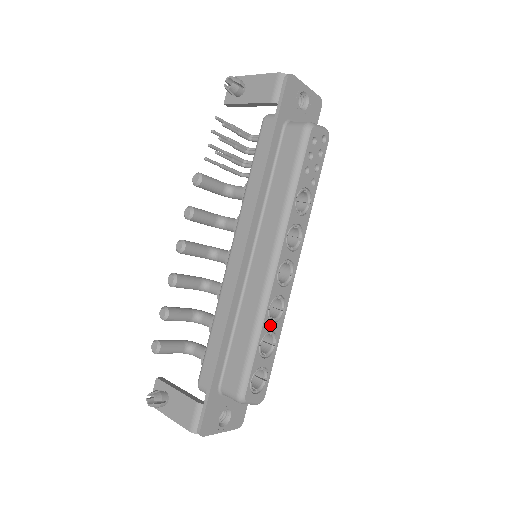
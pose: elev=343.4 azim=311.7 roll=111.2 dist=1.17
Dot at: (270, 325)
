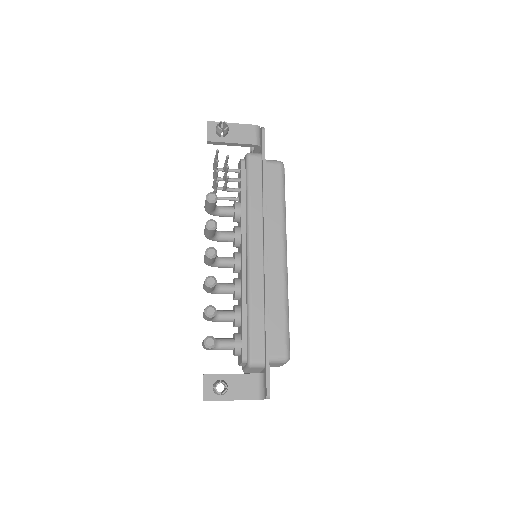
Dot at: occluded
